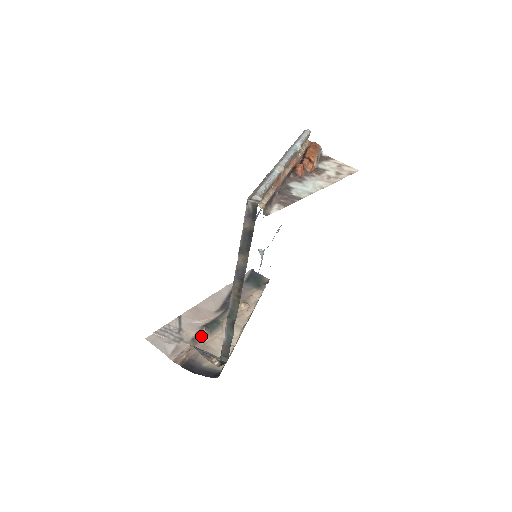
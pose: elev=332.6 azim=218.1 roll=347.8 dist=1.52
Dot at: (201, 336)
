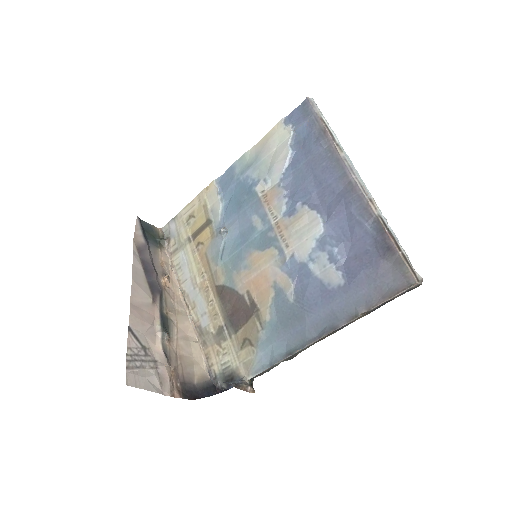
Dot at: (167, 346)
